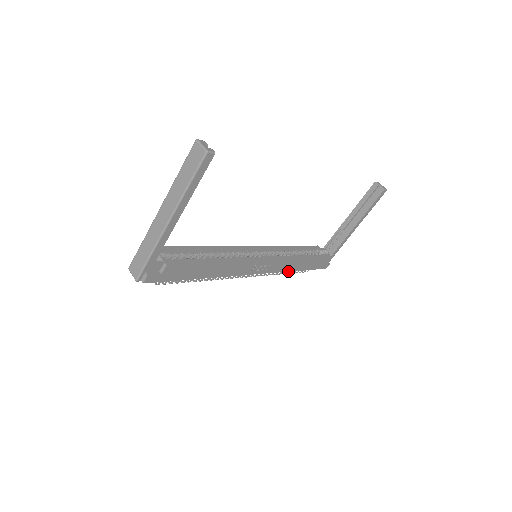
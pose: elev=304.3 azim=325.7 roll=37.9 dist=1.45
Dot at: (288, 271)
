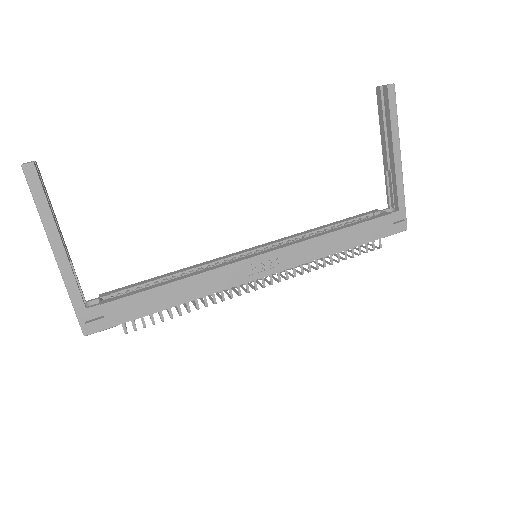
Dot at: occluded
